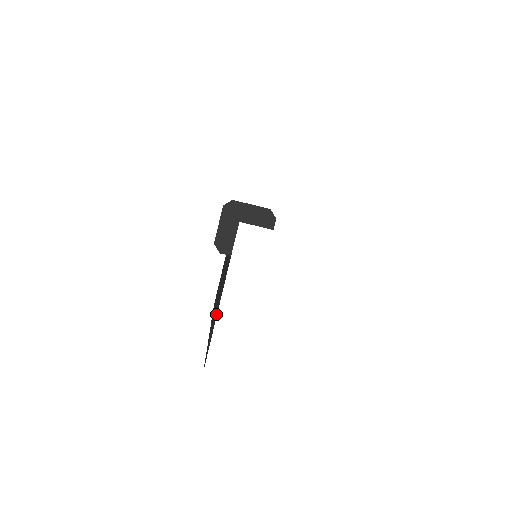
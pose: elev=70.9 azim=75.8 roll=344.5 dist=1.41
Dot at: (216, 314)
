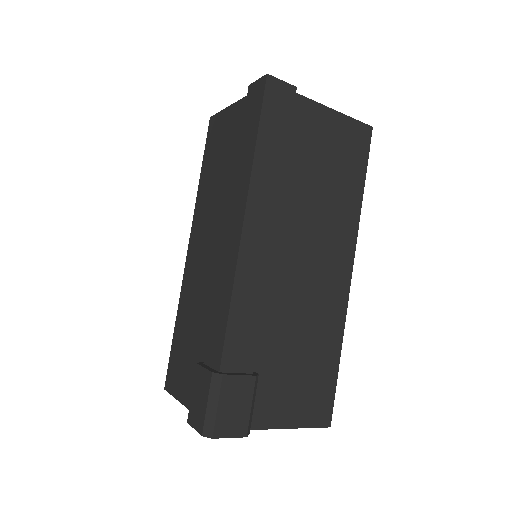
Dot at: (182, 382)
